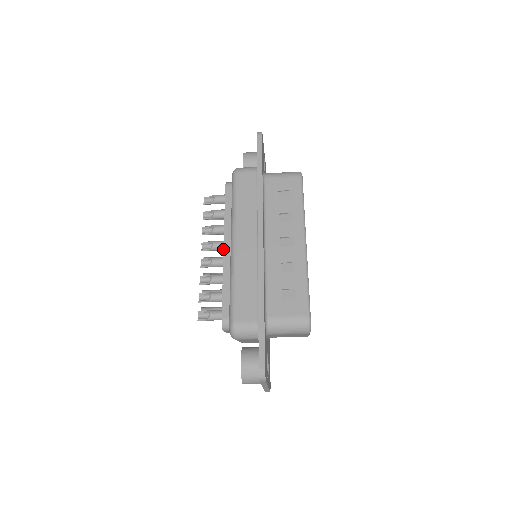
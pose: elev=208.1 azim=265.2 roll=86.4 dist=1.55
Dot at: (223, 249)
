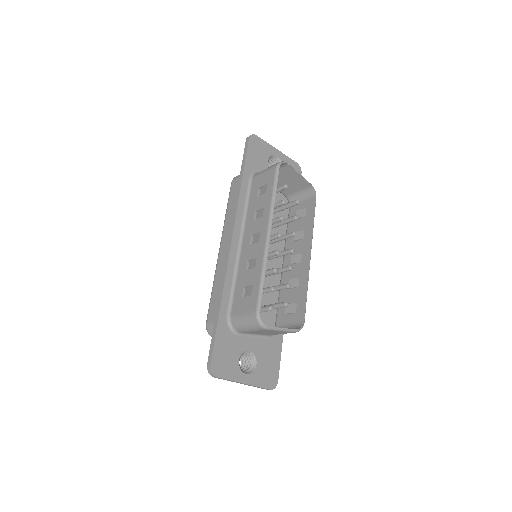
Dot at: occluded
